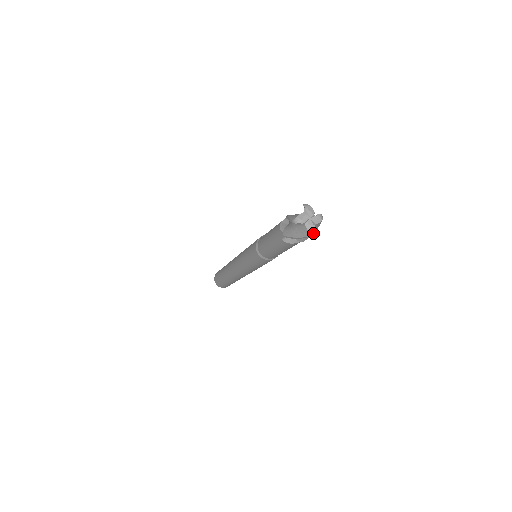
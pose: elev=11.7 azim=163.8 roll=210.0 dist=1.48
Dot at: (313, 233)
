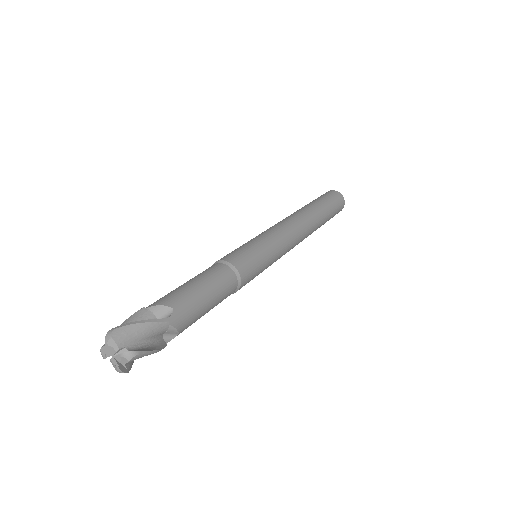
Dot at: occluded
